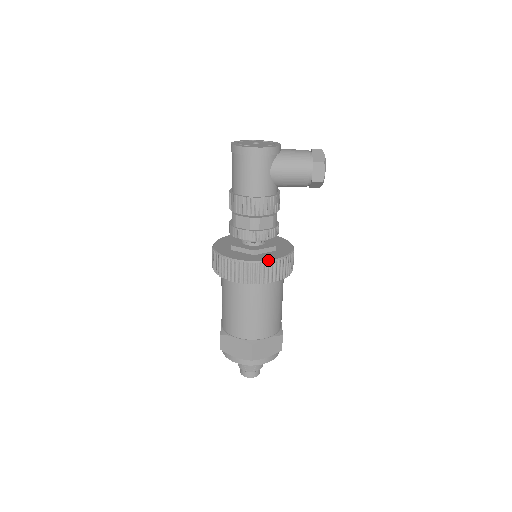
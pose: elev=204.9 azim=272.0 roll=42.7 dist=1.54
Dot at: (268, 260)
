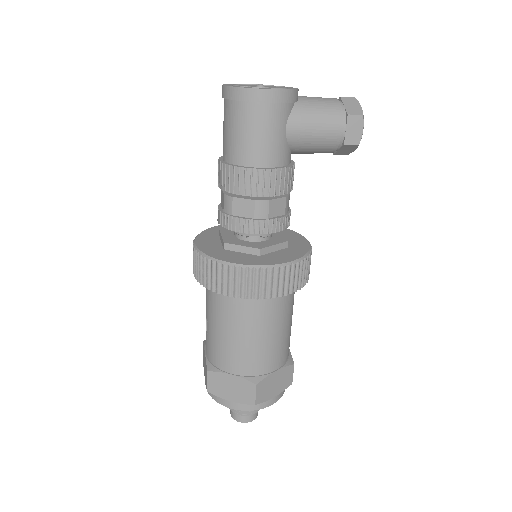
Dot at: (284, 262)
